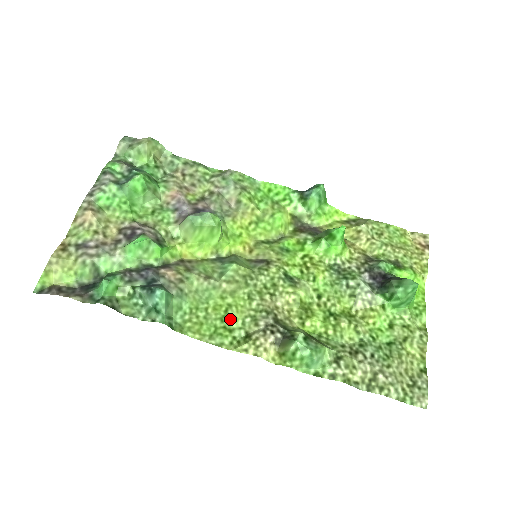
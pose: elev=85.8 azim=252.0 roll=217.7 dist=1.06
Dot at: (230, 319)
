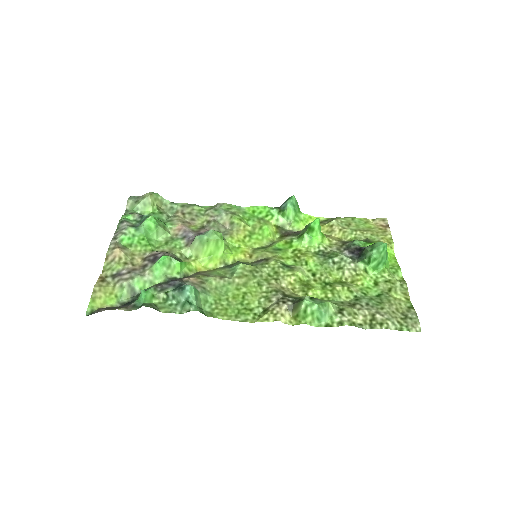
Dot at: (248, 302)
